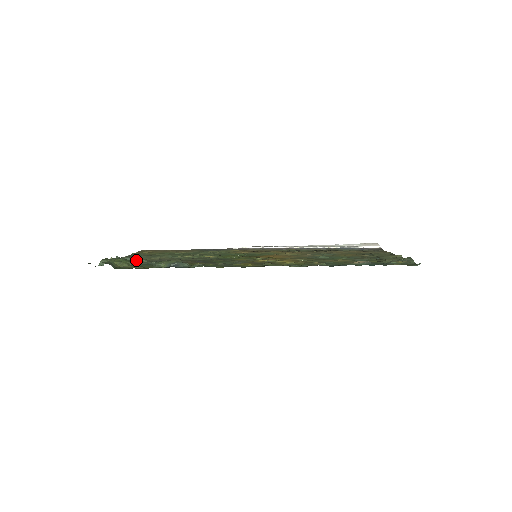
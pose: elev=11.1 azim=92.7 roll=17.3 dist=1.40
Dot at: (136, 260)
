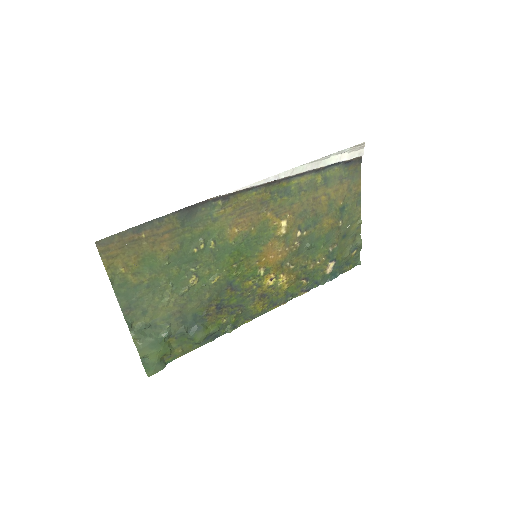
Dot at: (167, 337)
